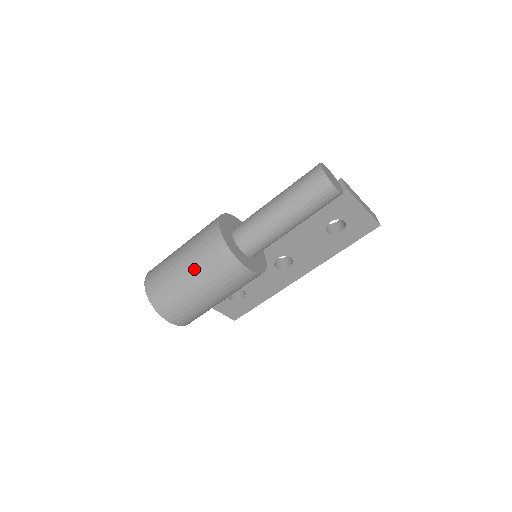
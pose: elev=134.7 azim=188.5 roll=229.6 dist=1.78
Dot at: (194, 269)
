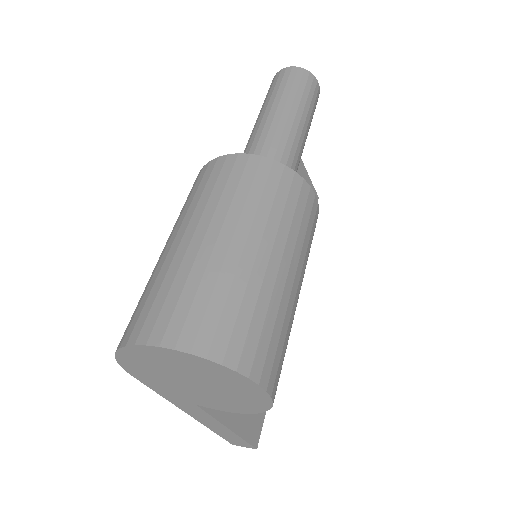
Dot at: (250, 225)
